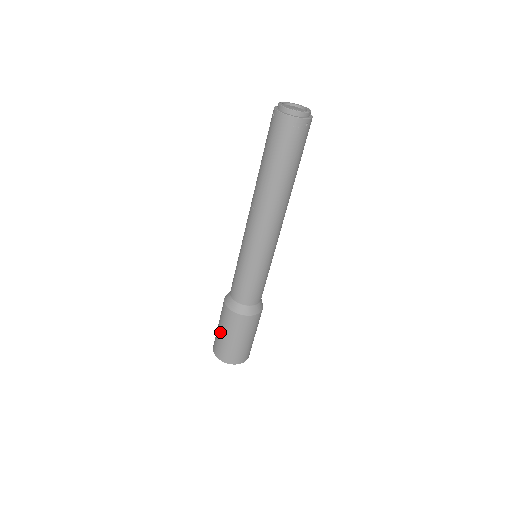
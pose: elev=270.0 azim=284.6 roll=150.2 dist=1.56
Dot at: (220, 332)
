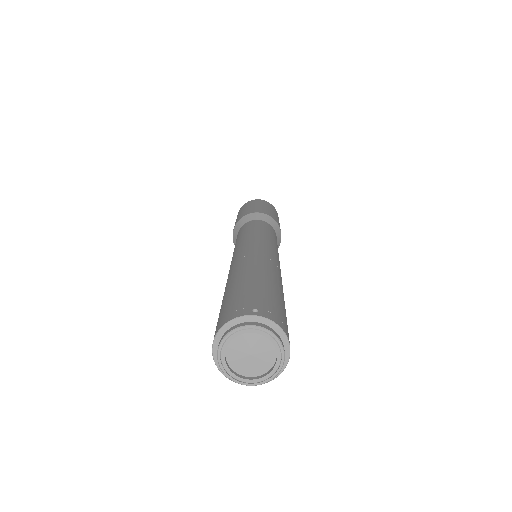
Dot at: occluded
